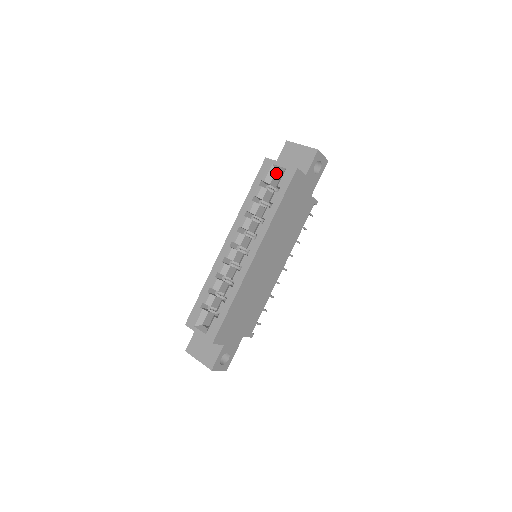
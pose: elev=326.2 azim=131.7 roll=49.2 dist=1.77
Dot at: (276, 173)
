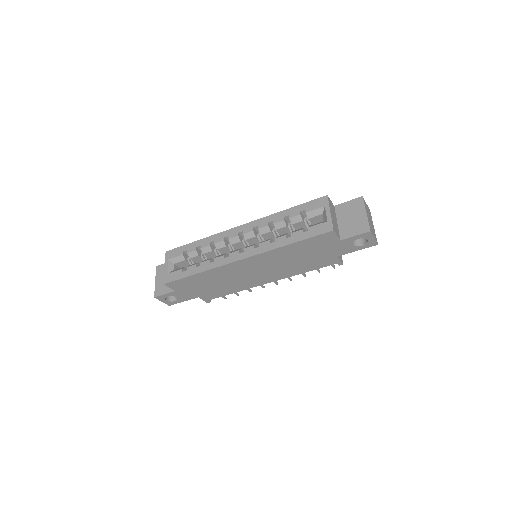
Dot at: (322, 215)
